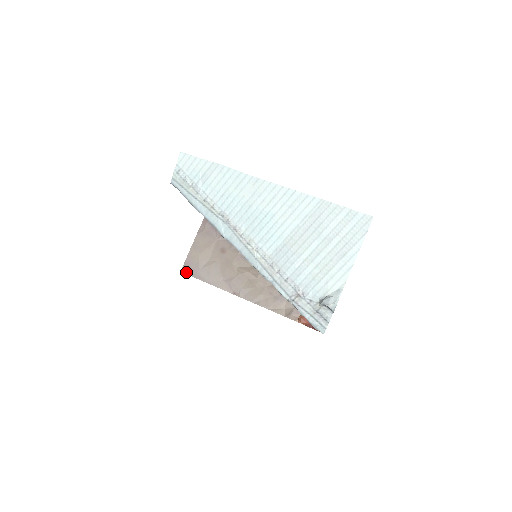
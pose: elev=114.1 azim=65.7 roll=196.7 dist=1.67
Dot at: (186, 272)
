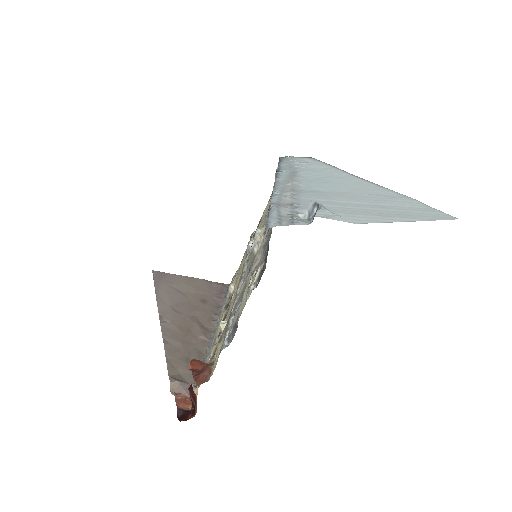
Dot at: (155, 274)
